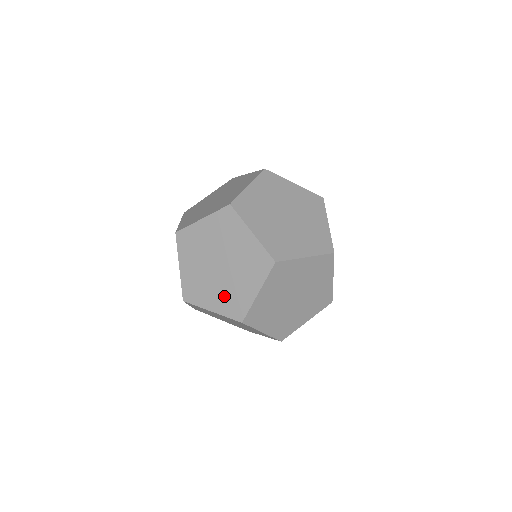
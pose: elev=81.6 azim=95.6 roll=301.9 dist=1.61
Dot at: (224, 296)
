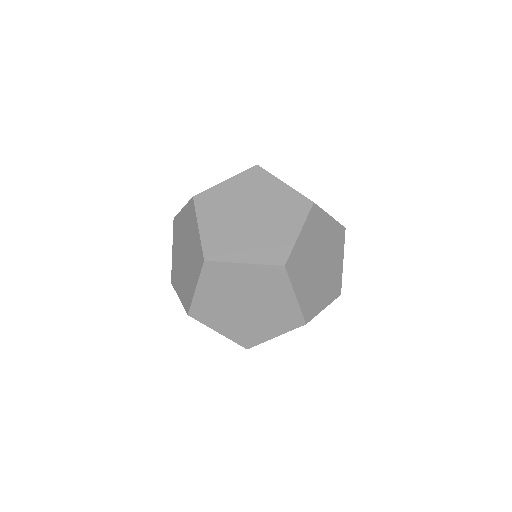
Dot at: (273, 320)
